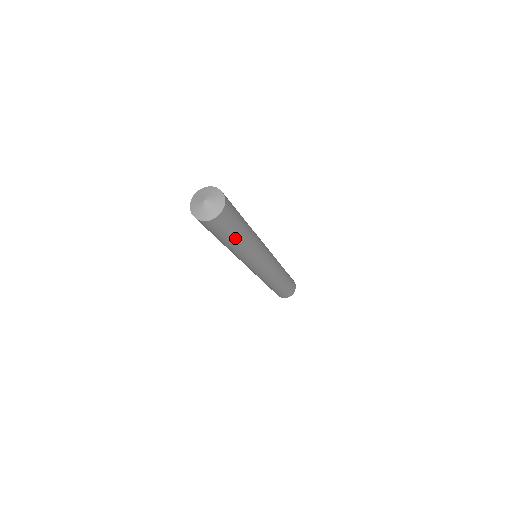
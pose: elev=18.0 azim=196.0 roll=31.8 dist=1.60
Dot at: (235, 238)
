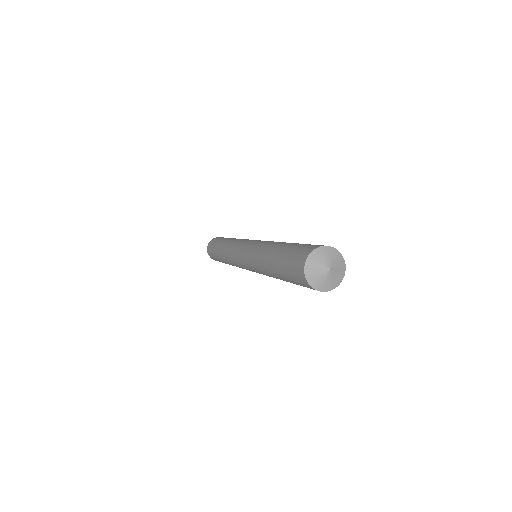
Dot at: occluded
